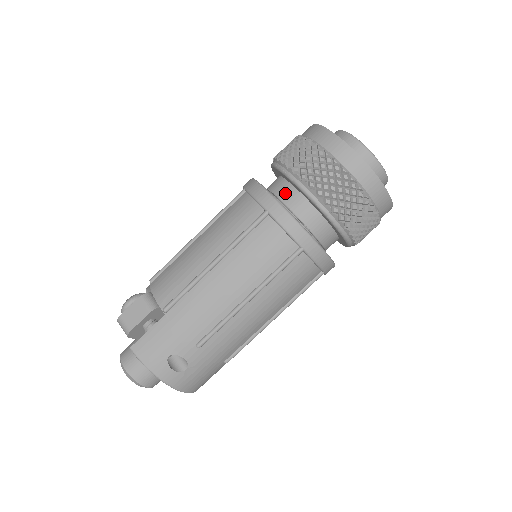
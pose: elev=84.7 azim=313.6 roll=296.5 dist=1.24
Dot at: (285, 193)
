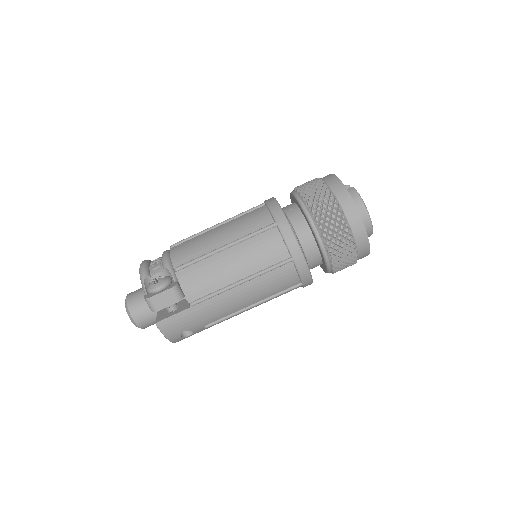
Dot at: (306, 239)
